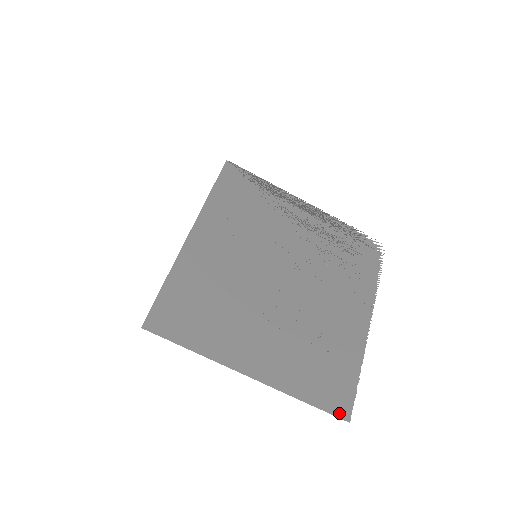
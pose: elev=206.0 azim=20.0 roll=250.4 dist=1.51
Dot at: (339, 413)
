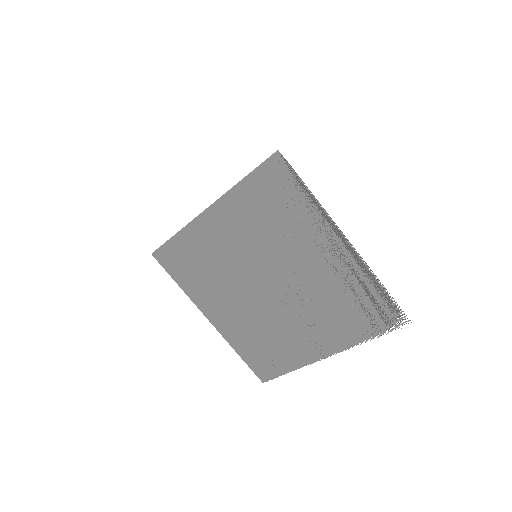
Dot at: (259, 375)
